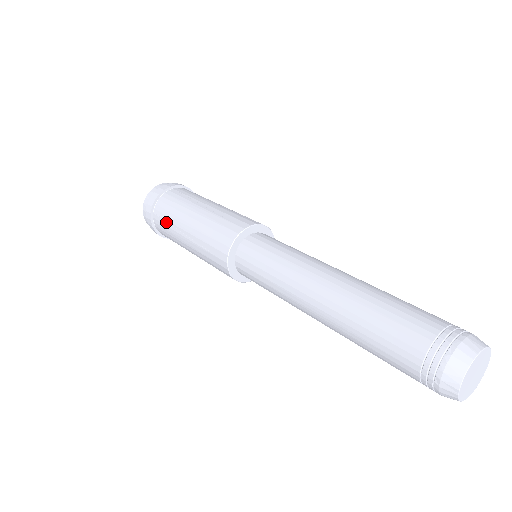
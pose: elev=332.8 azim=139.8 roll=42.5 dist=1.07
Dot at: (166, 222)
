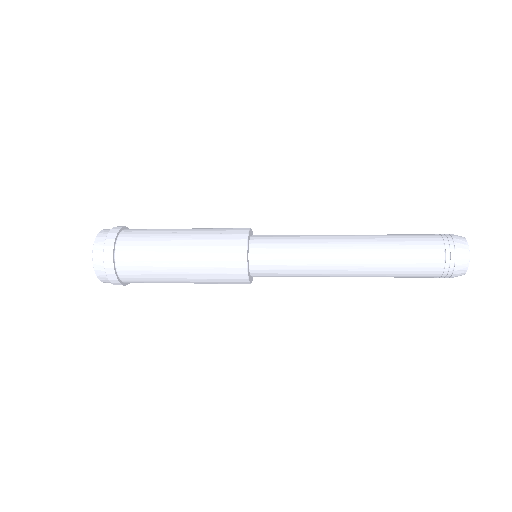
Dot at: (147, 232)
